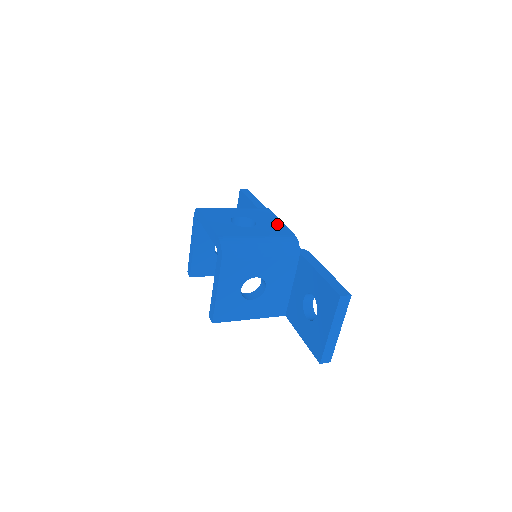
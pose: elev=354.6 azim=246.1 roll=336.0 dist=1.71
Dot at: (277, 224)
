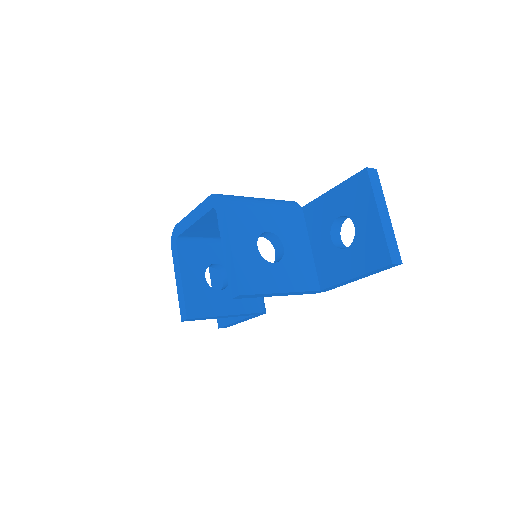
Dot at: occluded
